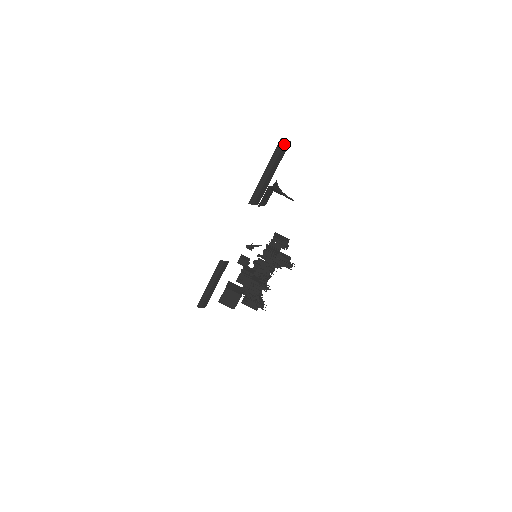
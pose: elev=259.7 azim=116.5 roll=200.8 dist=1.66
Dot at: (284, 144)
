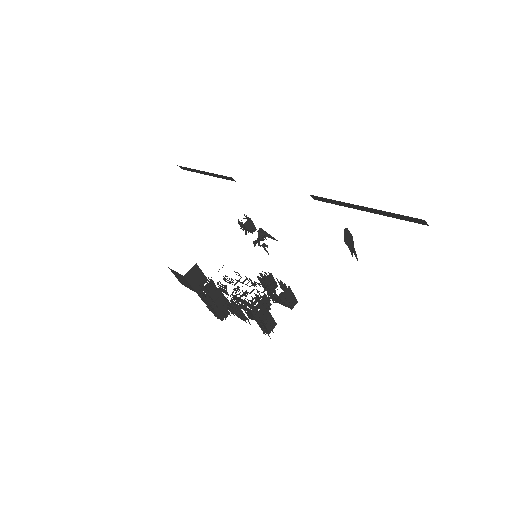
Dot at: (422, 222)
